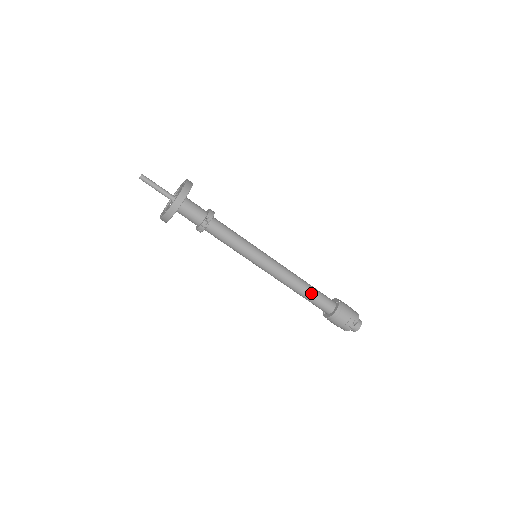
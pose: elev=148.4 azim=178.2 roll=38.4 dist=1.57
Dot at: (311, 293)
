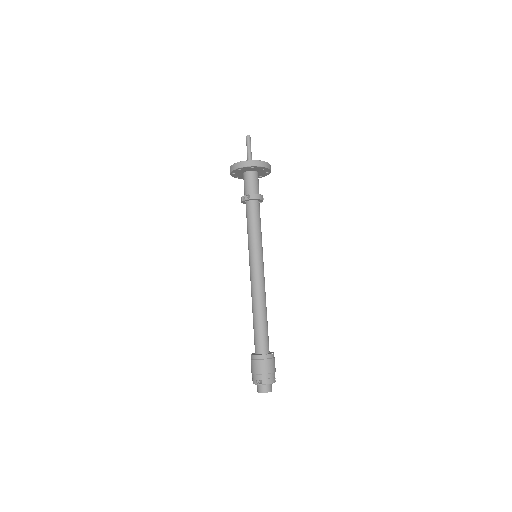
Dot at: (257, 322)
